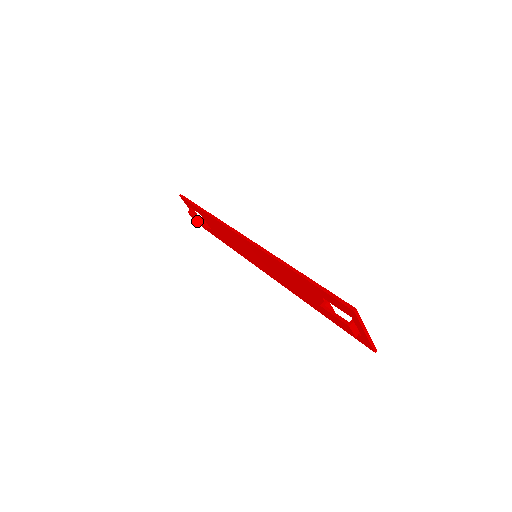
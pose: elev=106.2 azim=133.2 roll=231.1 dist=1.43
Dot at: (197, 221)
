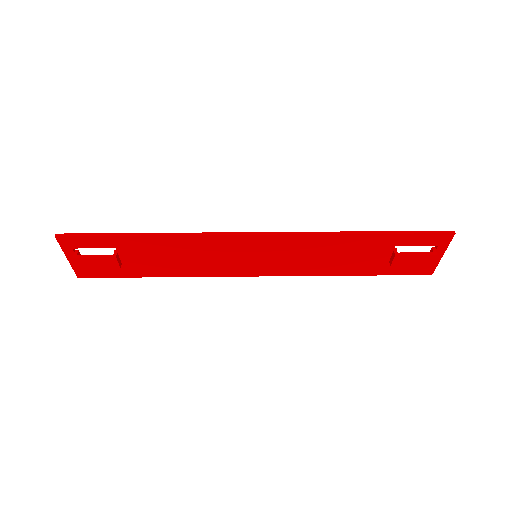
Dot at: (98, 264)
